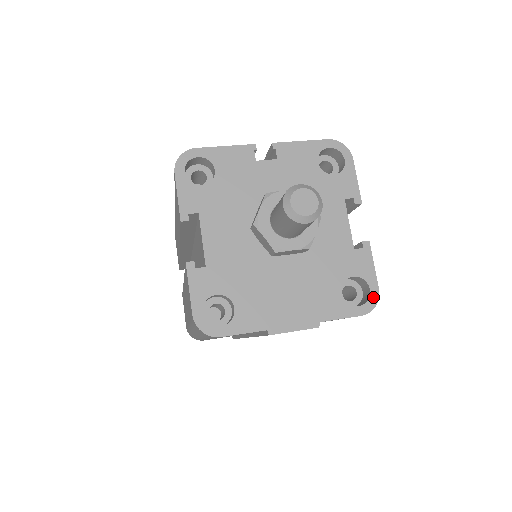
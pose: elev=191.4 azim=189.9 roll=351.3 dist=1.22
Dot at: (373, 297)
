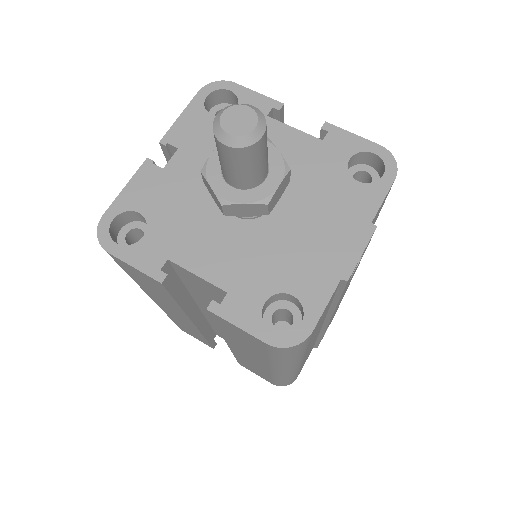
Dot at: (384, 156)
